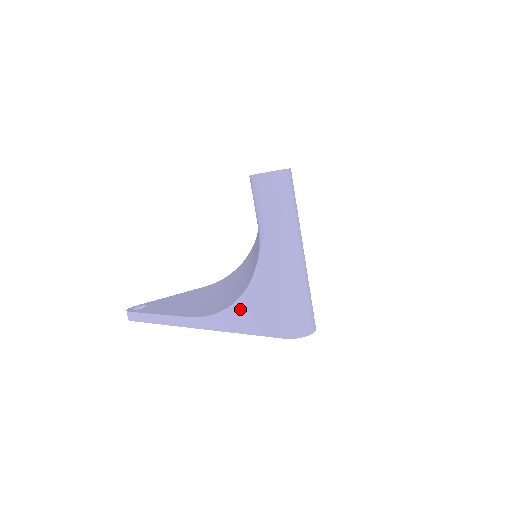
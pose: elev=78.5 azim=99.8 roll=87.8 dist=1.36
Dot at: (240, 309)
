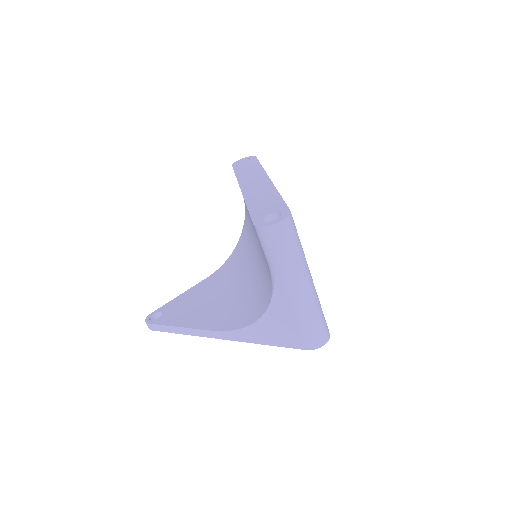
Dot at: (261, 327)
